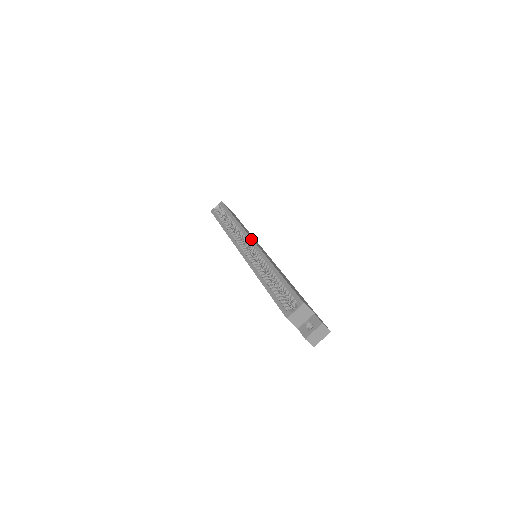
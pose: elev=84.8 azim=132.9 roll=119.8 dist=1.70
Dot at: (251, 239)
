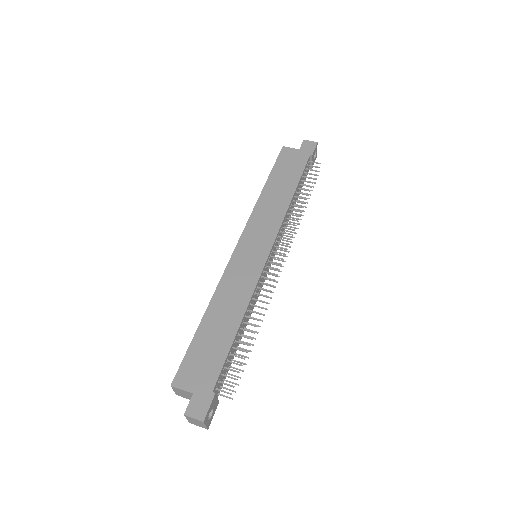
Dot at: (238, 240)
